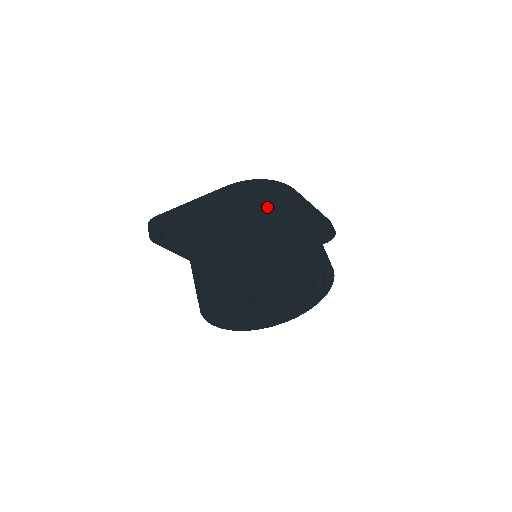
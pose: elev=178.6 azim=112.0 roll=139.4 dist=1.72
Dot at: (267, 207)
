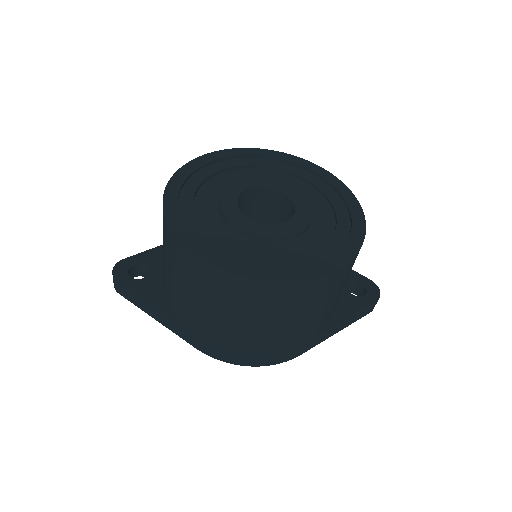
Dot at: occluded
